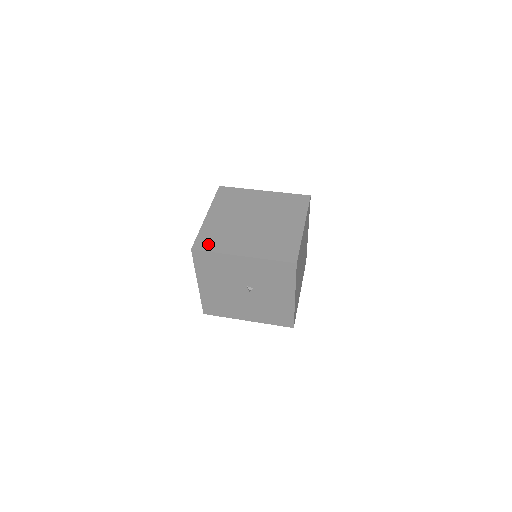
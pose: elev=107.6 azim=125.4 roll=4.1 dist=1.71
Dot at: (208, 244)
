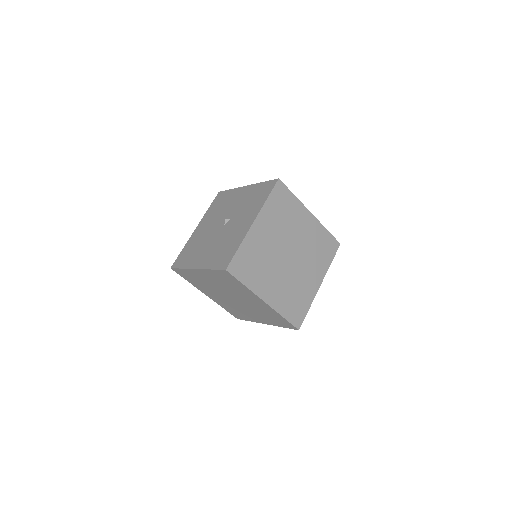
Dot at: occluded
